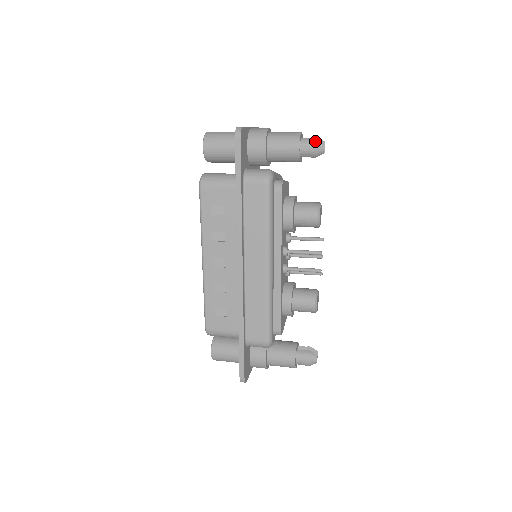
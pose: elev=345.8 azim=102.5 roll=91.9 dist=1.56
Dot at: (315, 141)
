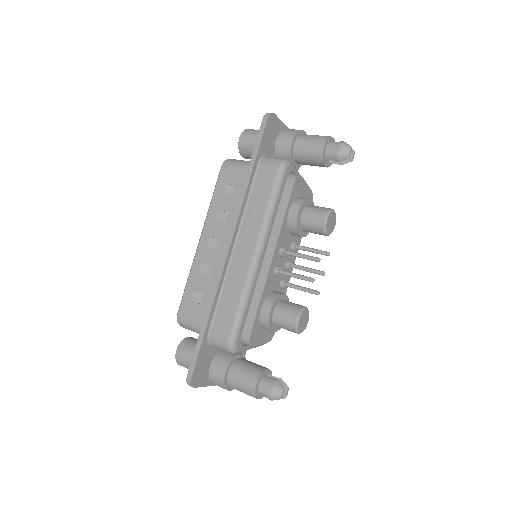
Dot at: (342, 143)
